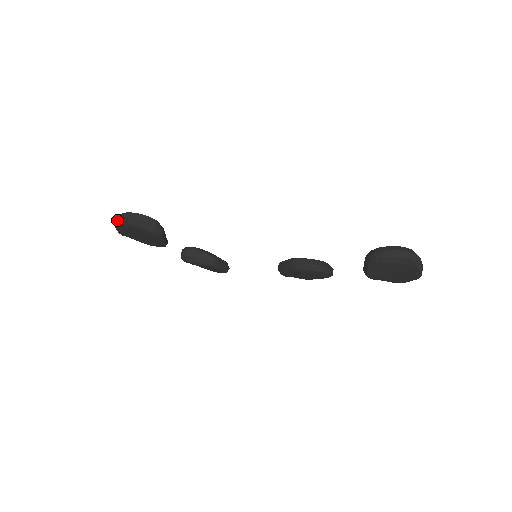
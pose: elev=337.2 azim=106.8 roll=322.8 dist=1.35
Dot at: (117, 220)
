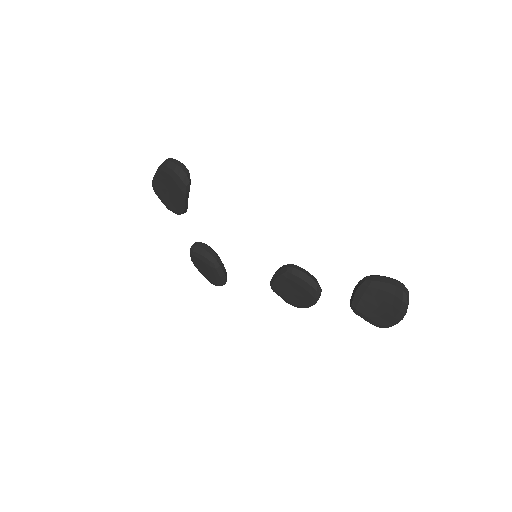
Dot at: (158, 168)
